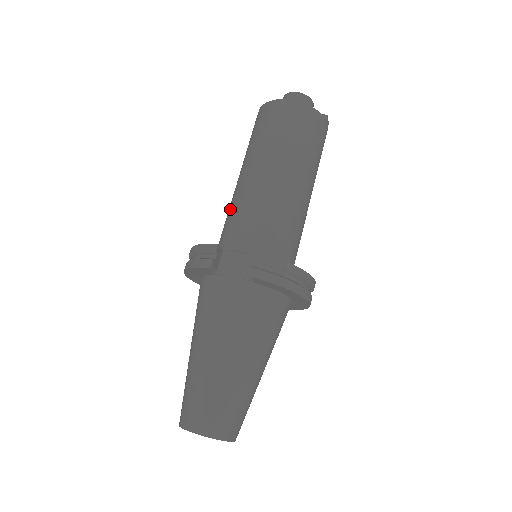
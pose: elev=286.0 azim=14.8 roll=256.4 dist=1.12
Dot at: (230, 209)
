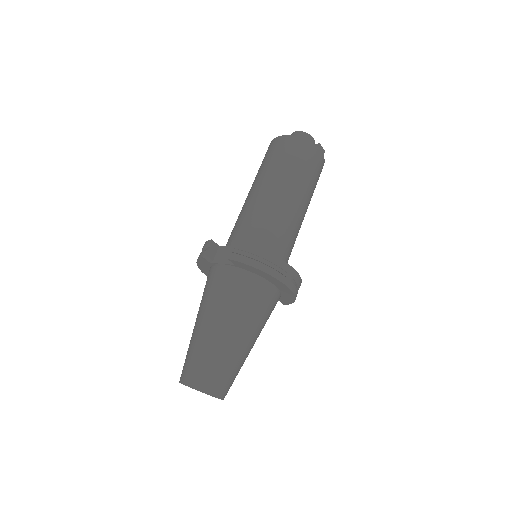
Dot at: occluded
